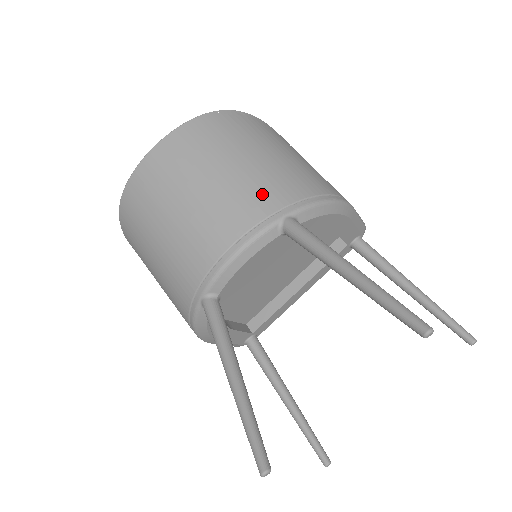
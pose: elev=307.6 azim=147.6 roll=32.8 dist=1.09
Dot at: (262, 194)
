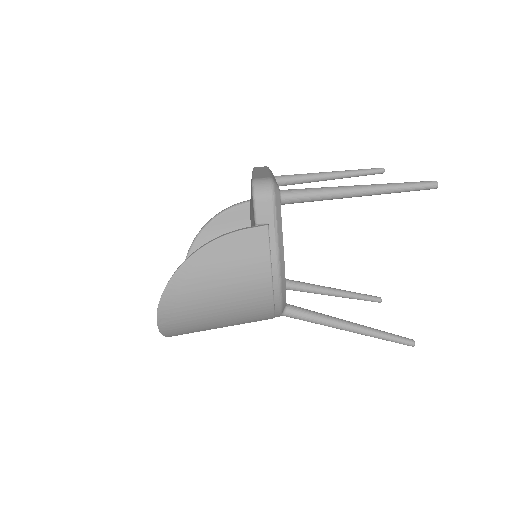
Dot at: occluded
